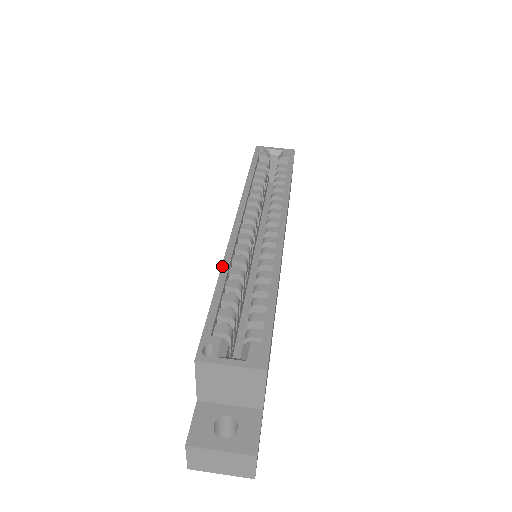
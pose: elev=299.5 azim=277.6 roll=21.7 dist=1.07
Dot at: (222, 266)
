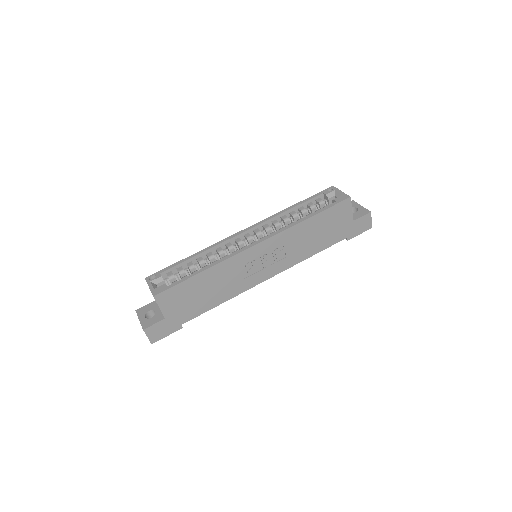
Dot at: (204, 249)
